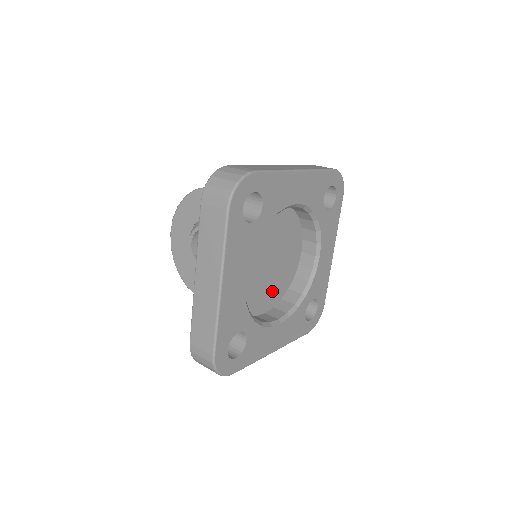
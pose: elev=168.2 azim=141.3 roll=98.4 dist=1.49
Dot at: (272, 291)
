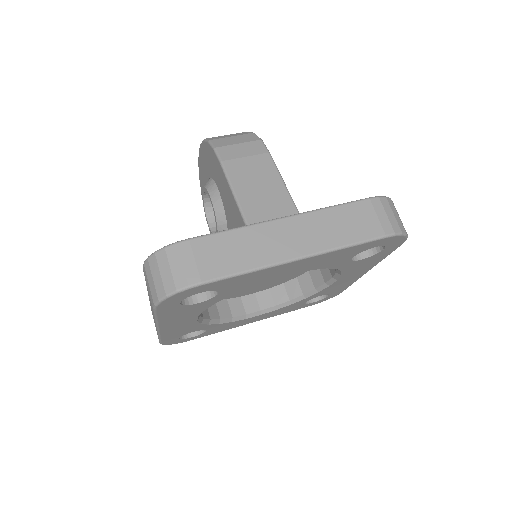
Dot at: (268, 283)
